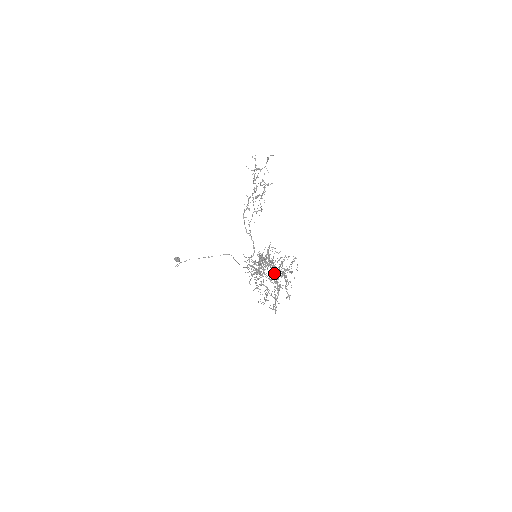
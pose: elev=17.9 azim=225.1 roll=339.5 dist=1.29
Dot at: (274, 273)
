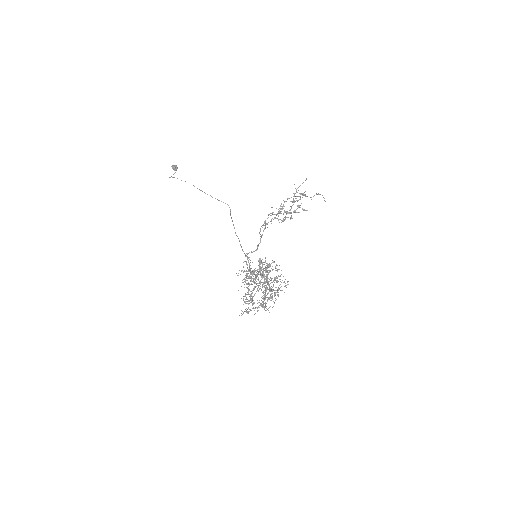
Dot at: (265, 295)
